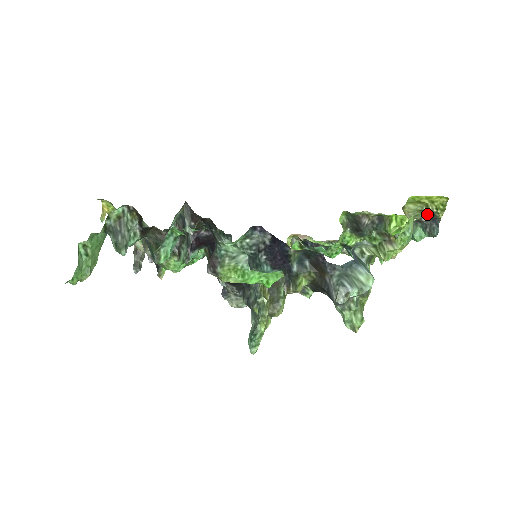
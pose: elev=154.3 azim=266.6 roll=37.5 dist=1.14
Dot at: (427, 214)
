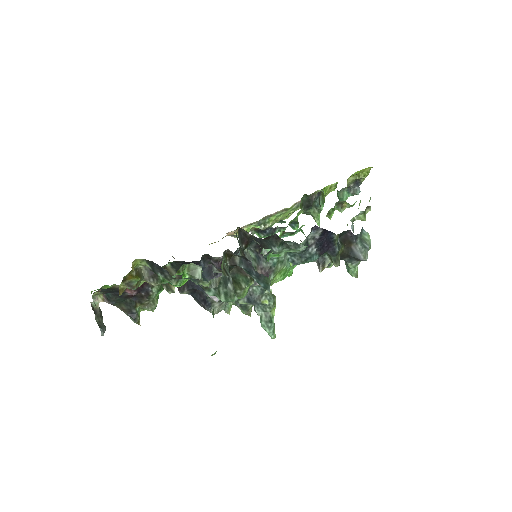
Dot at: (355, 181)
